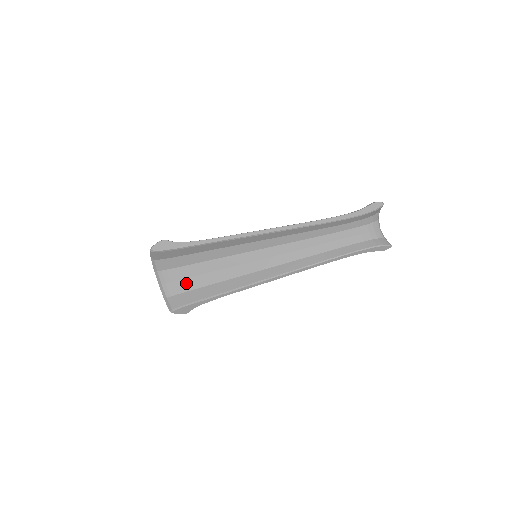
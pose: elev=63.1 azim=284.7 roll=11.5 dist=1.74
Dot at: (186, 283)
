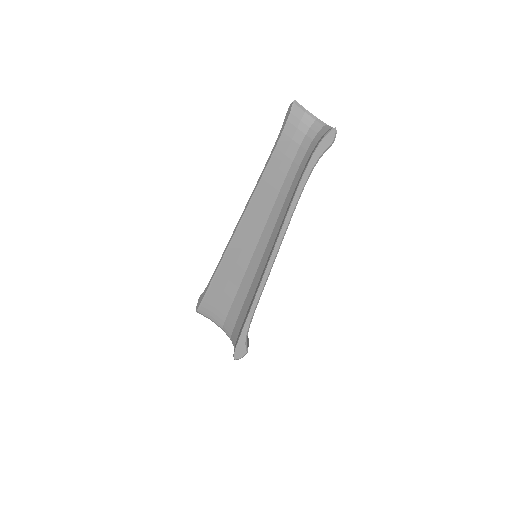
Dot at: (238, 324)
